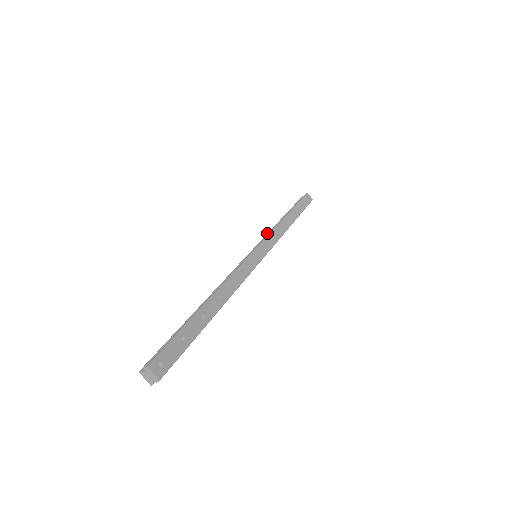
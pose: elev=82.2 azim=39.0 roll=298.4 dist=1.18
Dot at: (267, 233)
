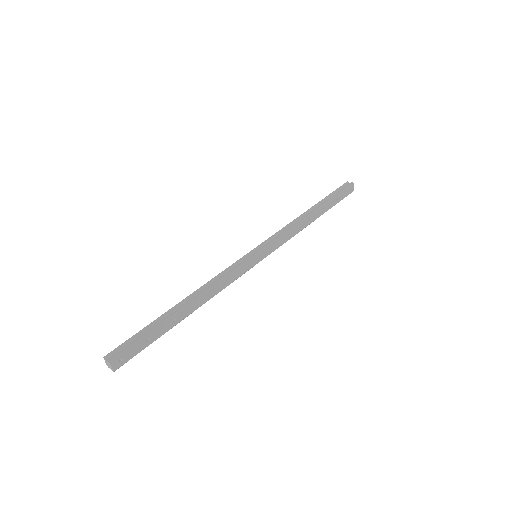
Dot at: (283, 227)
